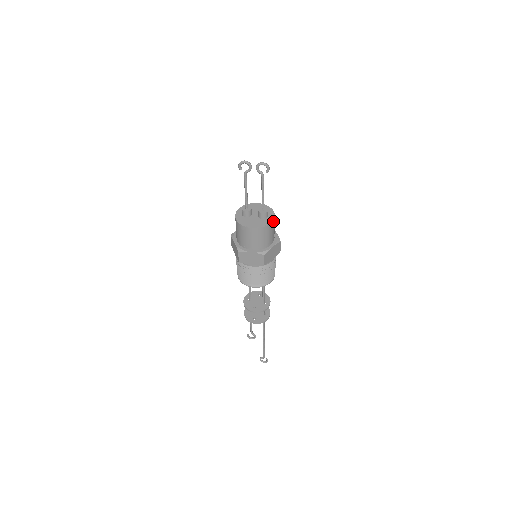
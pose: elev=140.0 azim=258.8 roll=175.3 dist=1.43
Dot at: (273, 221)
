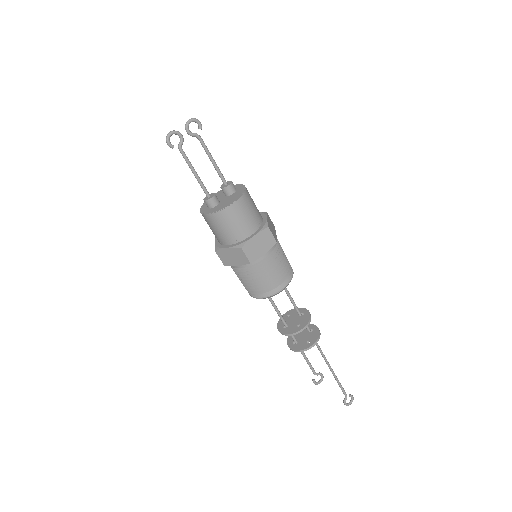
Dot at: (245, 187)
